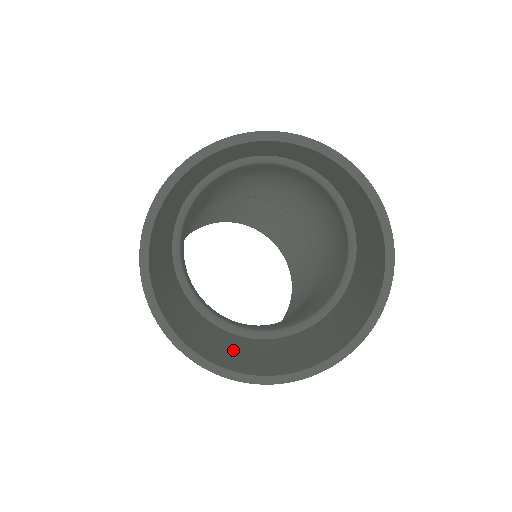
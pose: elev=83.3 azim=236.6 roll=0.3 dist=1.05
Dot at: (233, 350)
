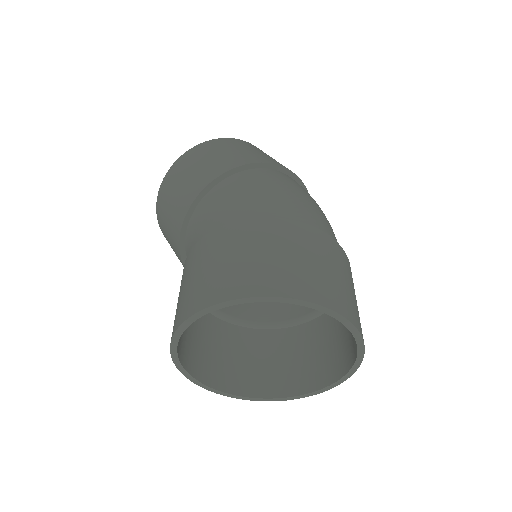
Dot at: (206, 346)
